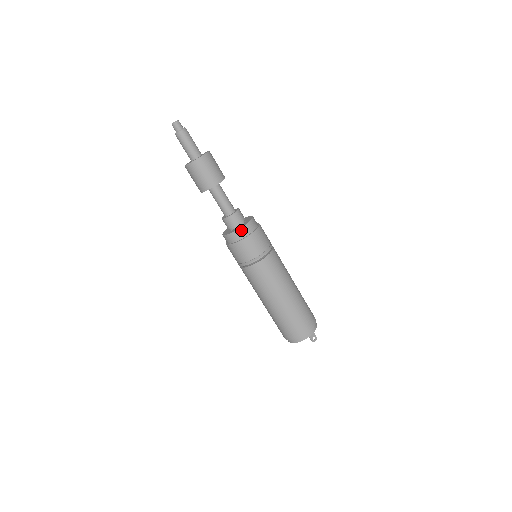
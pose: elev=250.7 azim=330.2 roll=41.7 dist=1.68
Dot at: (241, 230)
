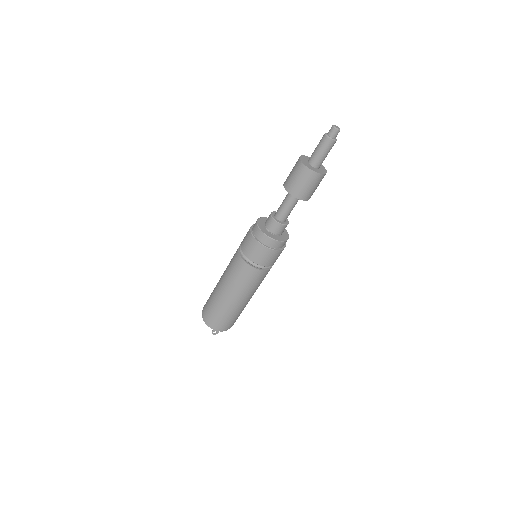
Dot at: (267, 238)
